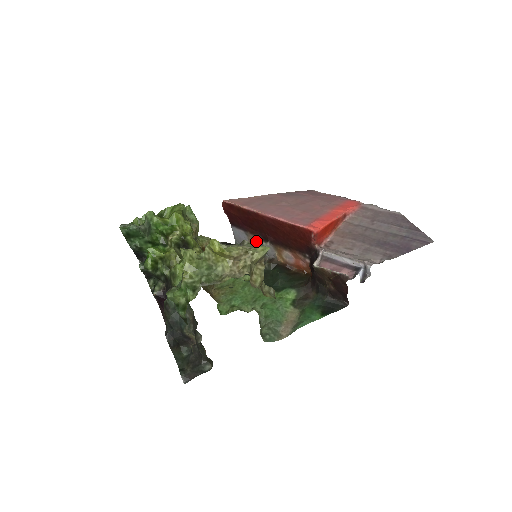
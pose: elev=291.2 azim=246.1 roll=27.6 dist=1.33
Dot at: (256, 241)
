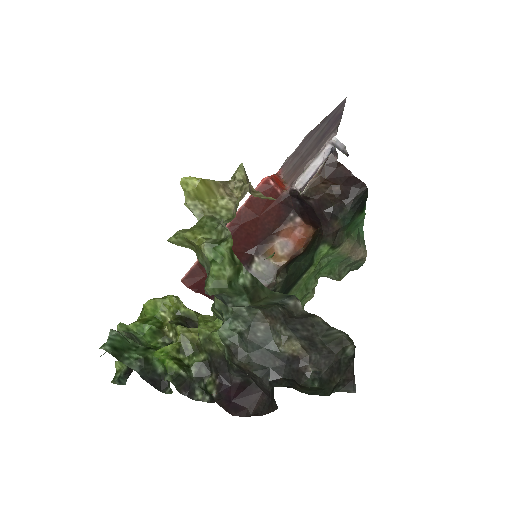
Dot at: occluded
